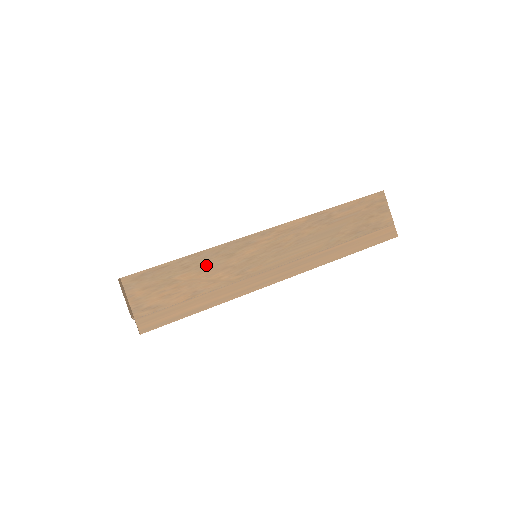
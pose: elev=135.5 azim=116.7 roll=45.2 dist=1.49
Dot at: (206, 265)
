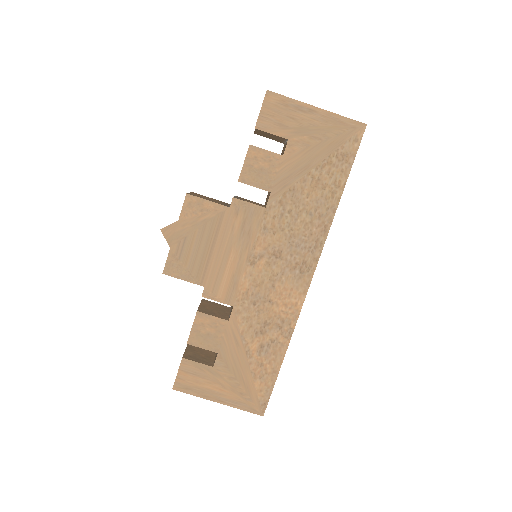
Dot at: occluded
